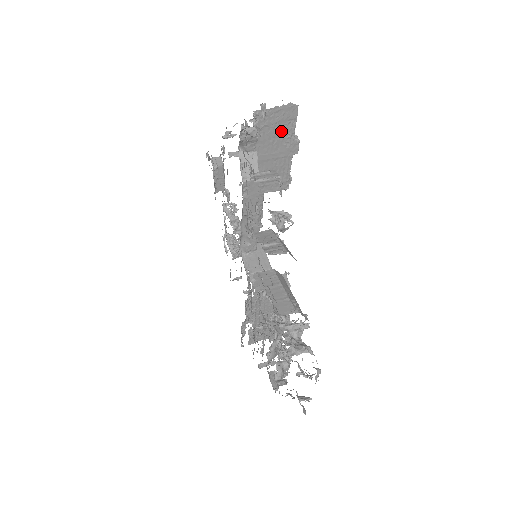
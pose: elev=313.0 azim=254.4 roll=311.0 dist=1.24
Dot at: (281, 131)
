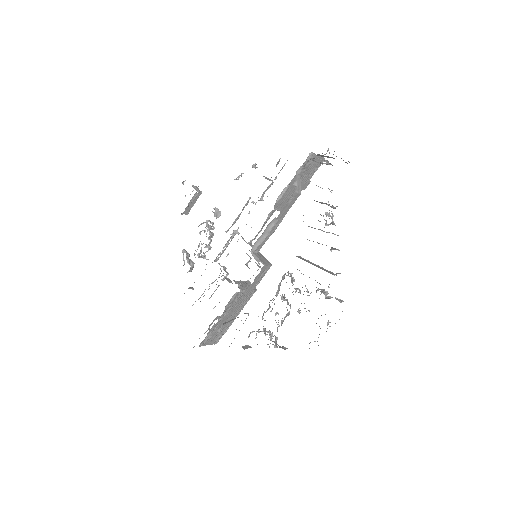
Dot at: (310, 171)
